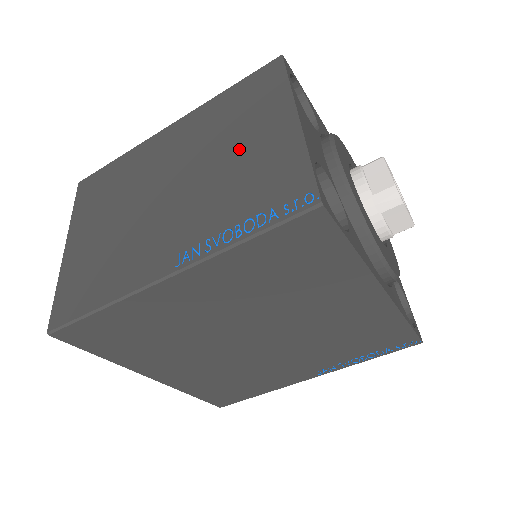
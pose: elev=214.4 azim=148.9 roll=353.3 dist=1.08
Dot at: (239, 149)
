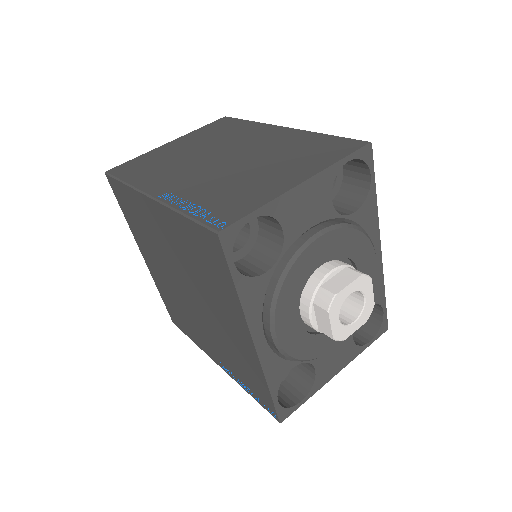
Dot at: (264, 171)
